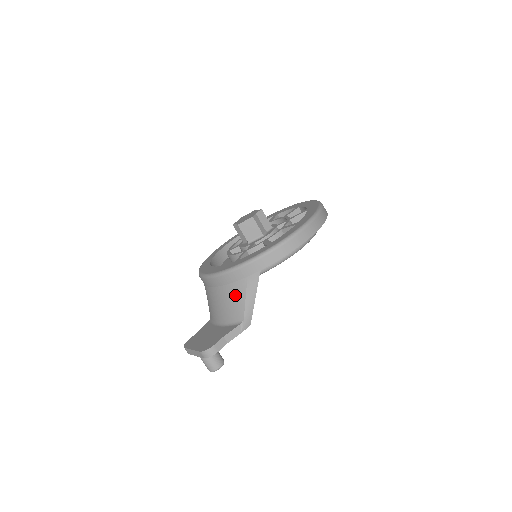
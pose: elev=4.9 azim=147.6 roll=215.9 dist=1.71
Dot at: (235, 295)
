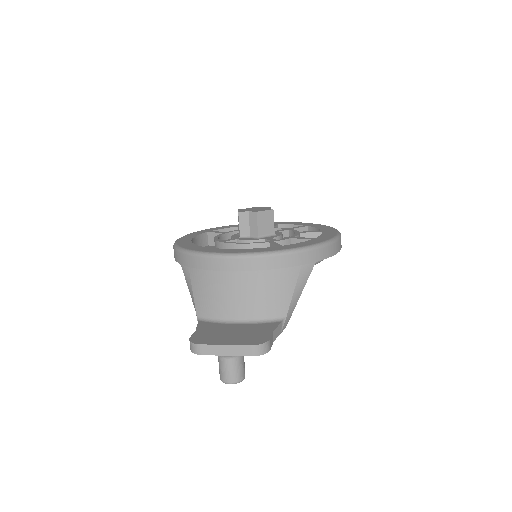
Dot at: (281, 284)
